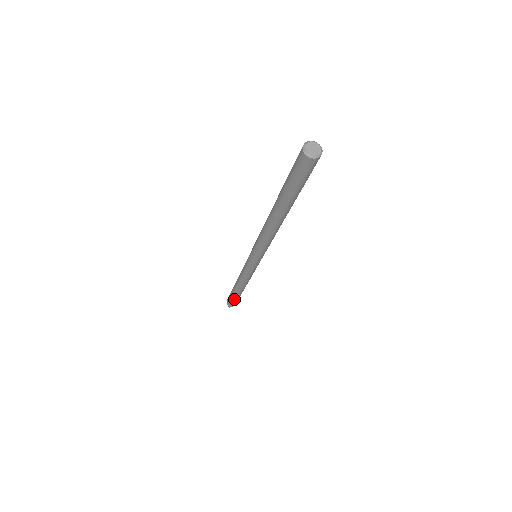
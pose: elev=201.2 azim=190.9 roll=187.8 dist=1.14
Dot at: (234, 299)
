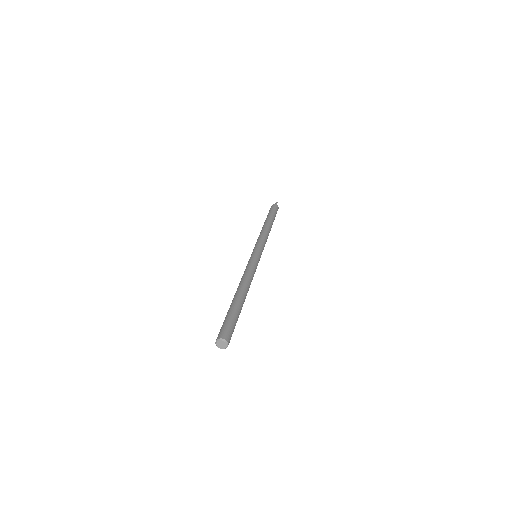
Dot at: occluded
